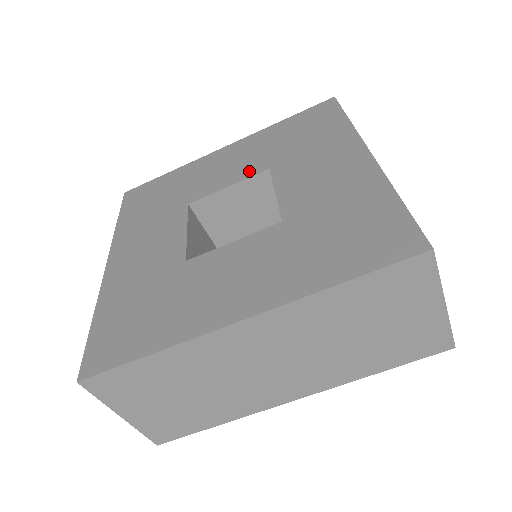
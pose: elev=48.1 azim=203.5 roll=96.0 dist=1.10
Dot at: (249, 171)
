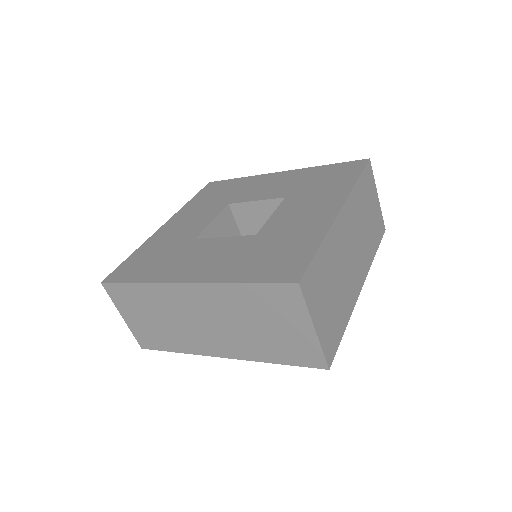
Dot at: (215, 212)
